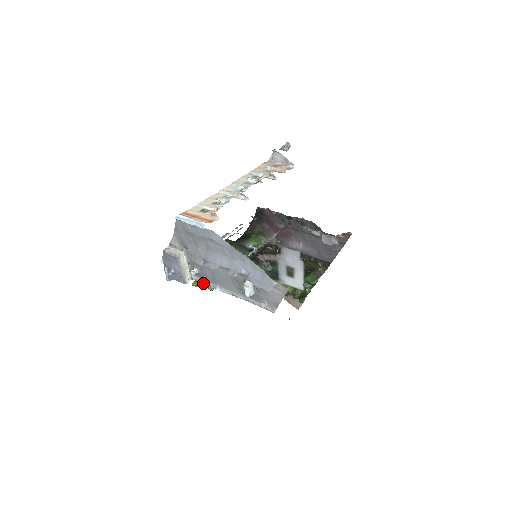
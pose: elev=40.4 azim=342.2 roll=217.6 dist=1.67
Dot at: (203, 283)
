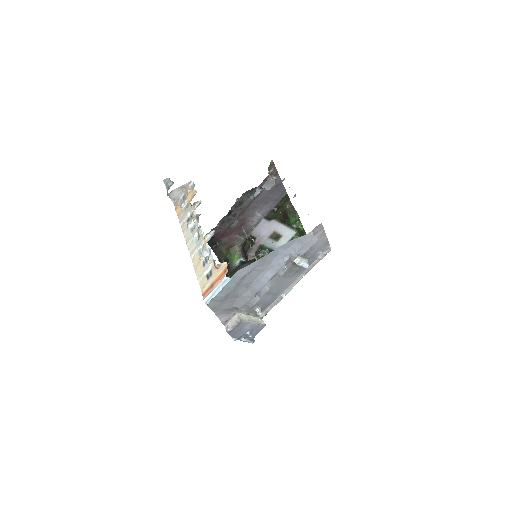
Dot at: occluded
